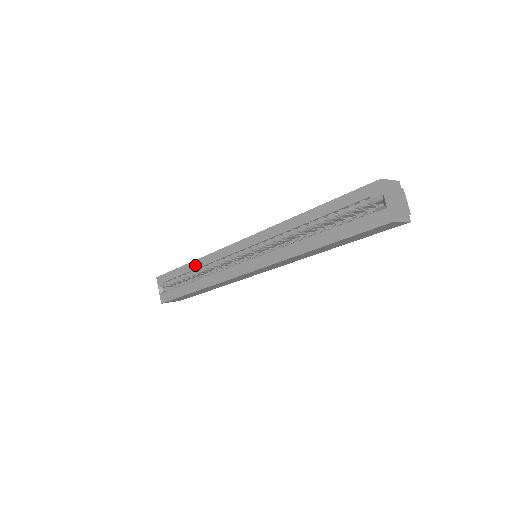
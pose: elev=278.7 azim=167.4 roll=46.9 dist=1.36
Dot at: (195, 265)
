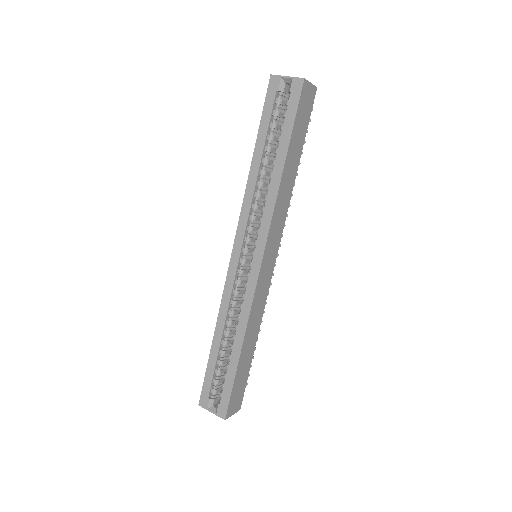
Dot at: (219, 331)
